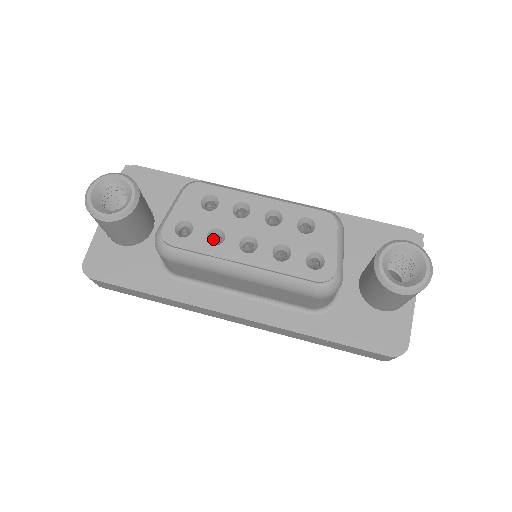
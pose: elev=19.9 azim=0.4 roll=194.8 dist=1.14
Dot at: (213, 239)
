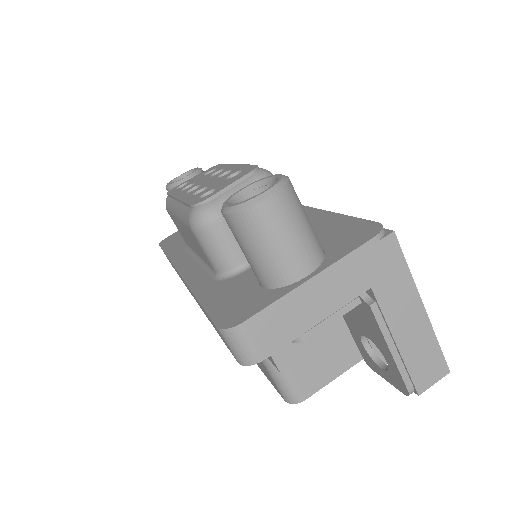
Dot at: occluded
